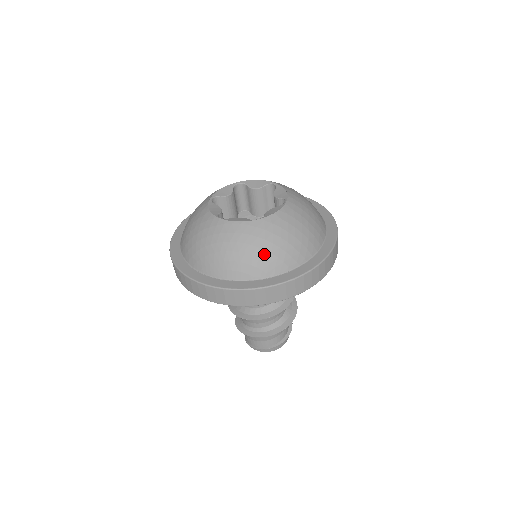
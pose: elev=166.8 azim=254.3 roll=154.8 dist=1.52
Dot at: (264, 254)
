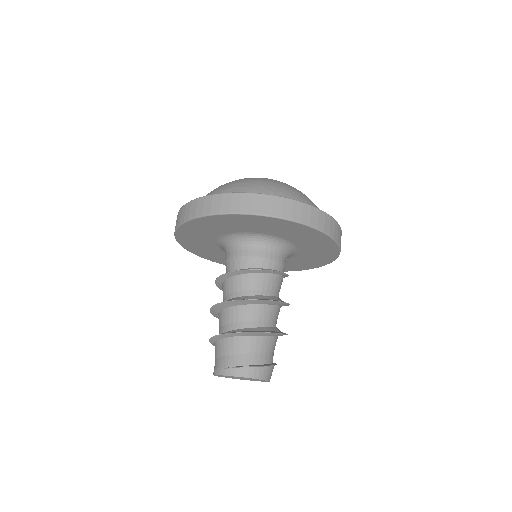
Dot at: (269, 186)
